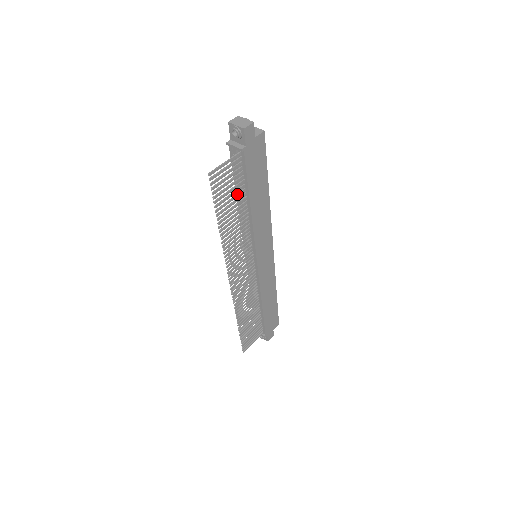
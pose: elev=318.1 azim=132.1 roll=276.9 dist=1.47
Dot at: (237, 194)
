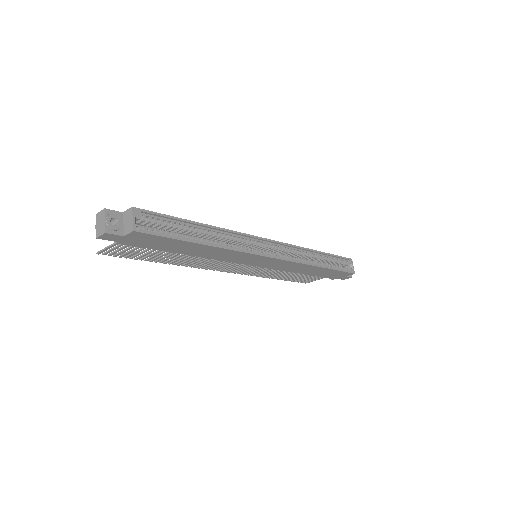
Dot at: (158, 251)
